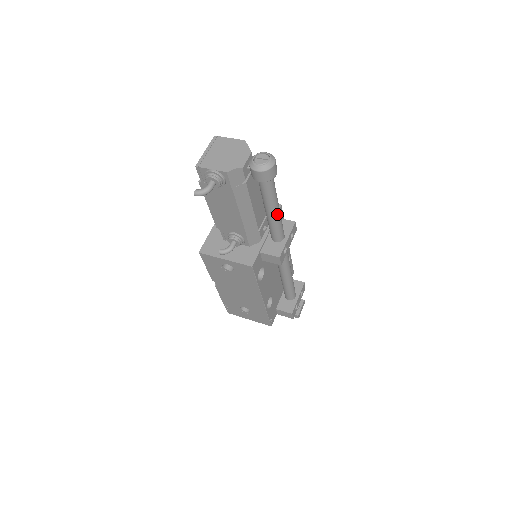
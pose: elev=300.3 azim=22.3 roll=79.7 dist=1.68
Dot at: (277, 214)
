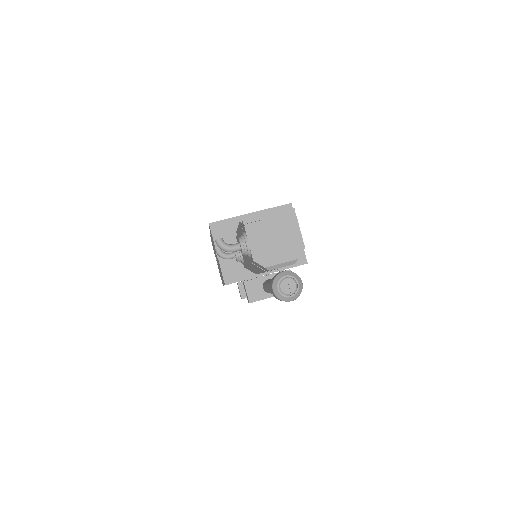
Dot at: occluded
